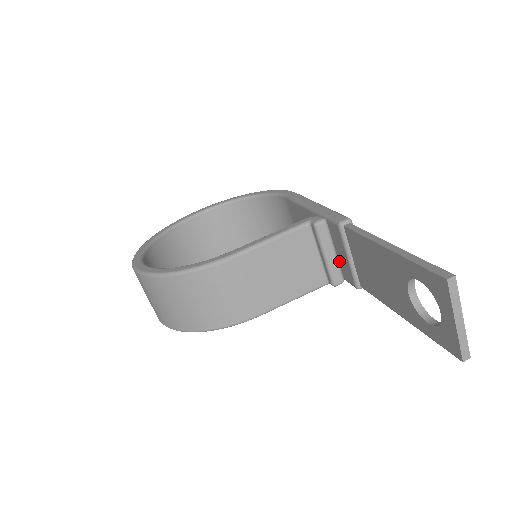
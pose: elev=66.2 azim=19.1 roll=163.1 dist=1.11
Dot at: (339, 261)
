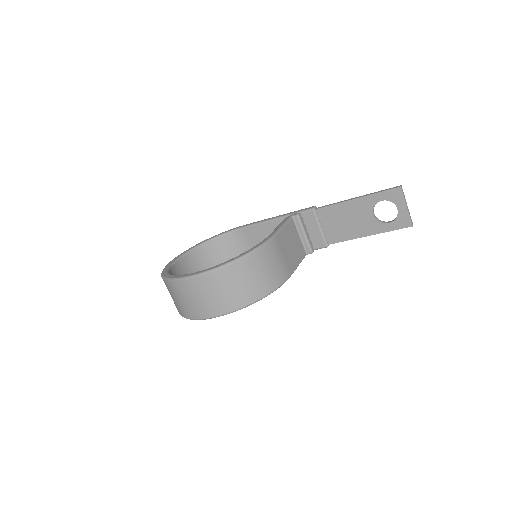
Dot at: (309, 238)
